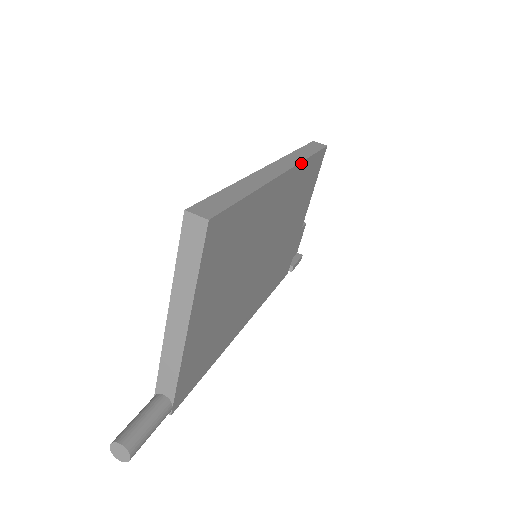
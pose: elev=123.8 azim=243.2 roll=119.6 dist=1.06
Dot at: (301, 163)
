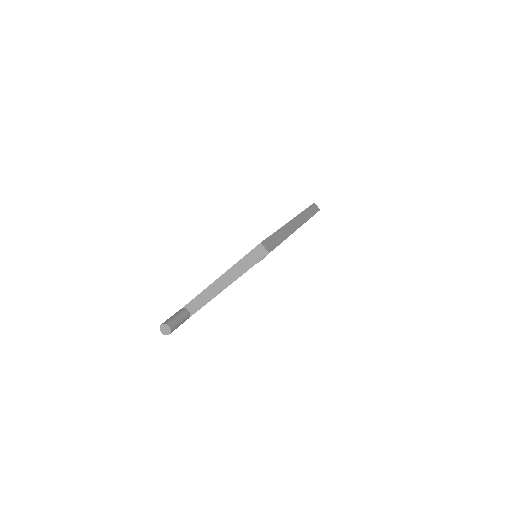
Dot at: occluded
